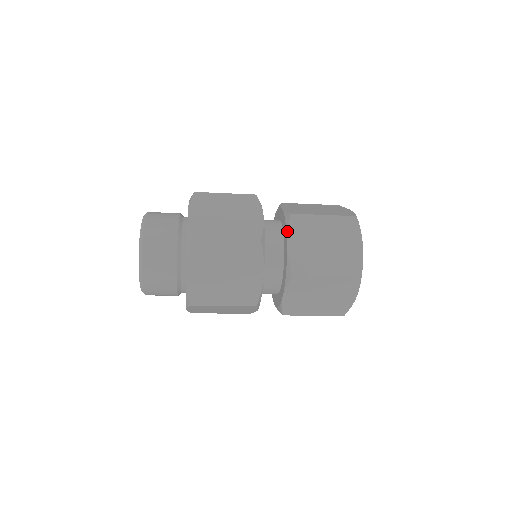
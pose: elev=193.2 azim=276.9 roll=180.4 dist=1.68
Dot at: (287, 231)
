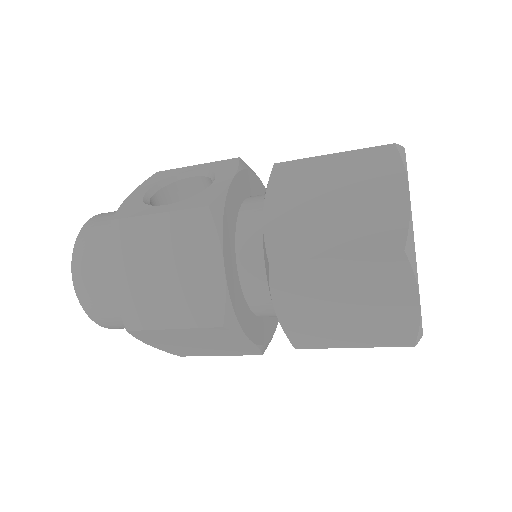
Dot at: occluded
